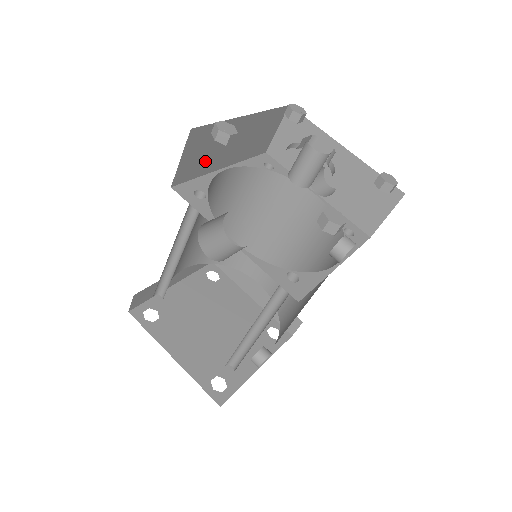
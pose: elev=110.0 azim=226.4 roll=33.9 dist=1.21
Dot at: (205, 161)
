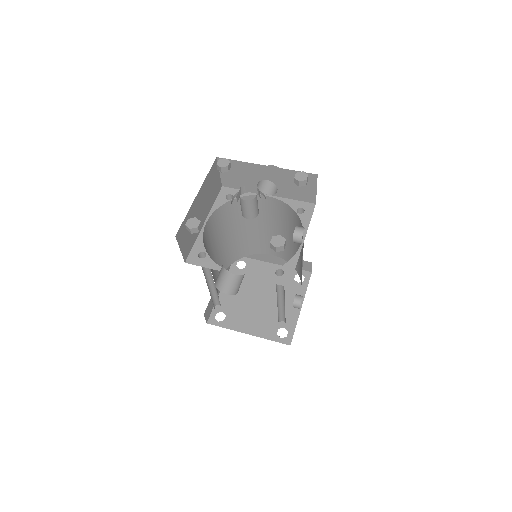
Dot at: (192, 234)
